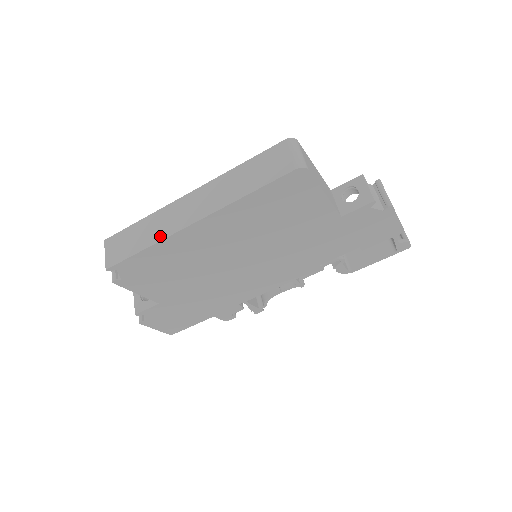
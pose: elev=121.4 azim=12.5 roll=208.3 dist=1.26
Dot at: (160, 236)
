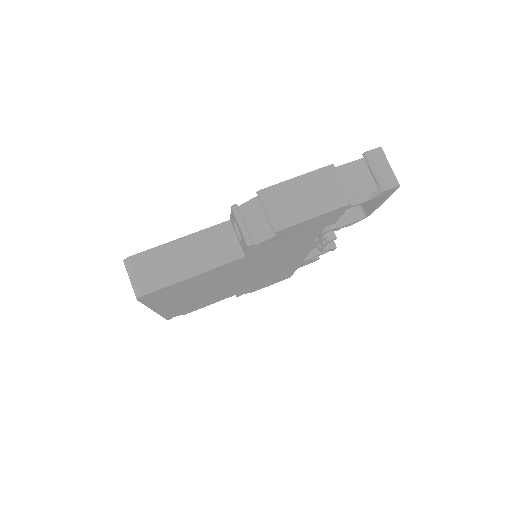
Dot at: occluded
